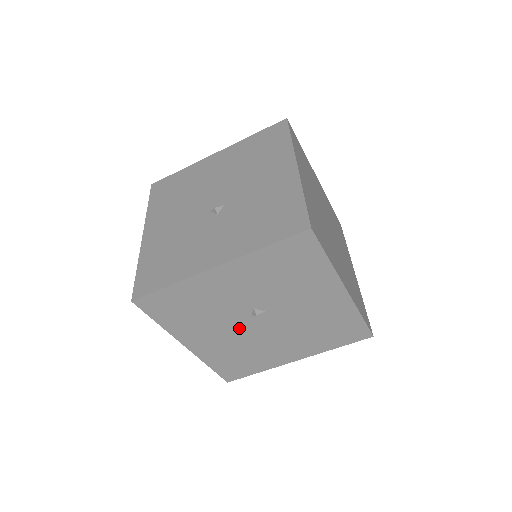
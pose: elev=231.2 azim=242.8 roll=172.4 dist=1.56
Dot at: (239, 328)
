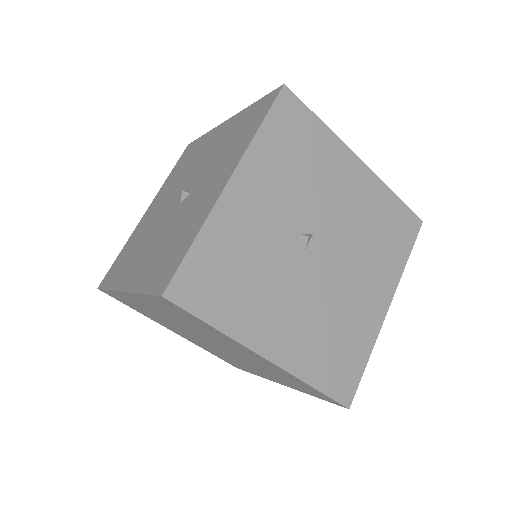
Dot at: (304, 281)
